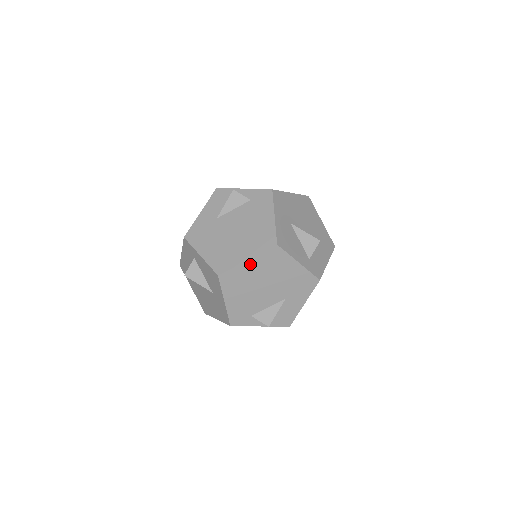
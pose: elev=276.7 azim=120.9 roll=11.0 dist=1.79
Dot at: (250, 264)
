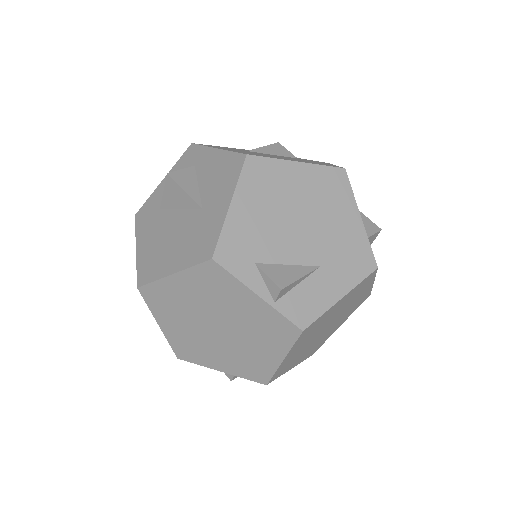
Dot at: (298, 170)
